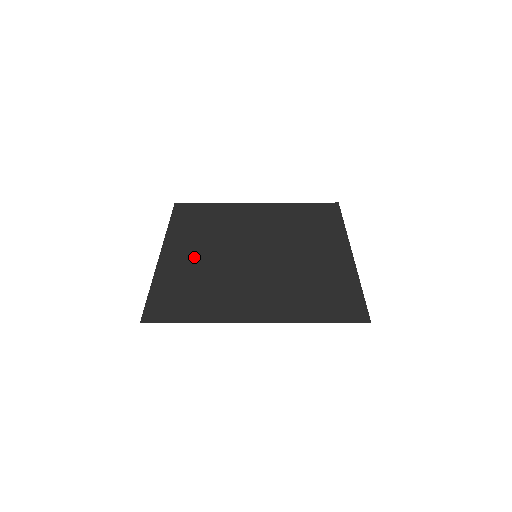
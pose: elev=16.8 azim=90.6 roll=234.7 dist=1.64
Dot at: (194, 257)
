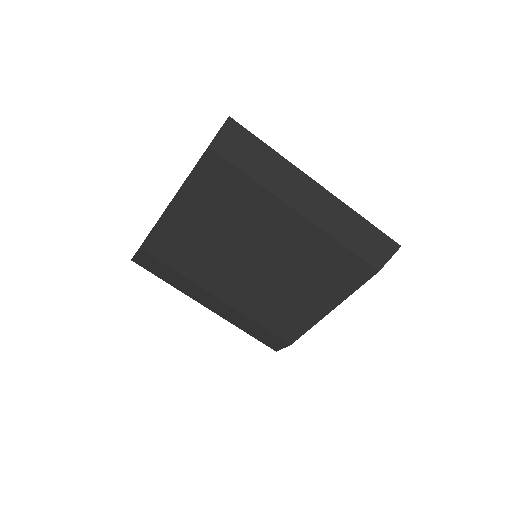
Dot at: occluded
